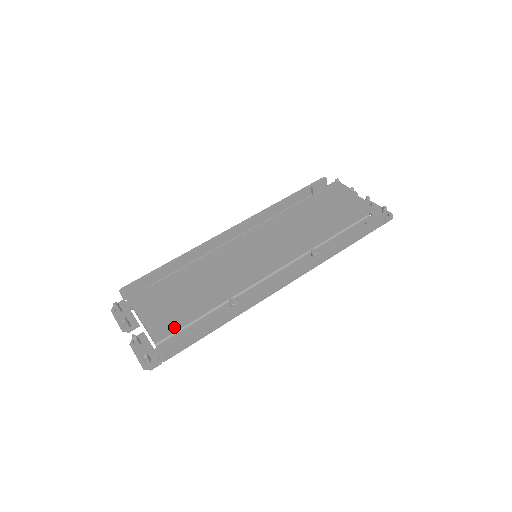
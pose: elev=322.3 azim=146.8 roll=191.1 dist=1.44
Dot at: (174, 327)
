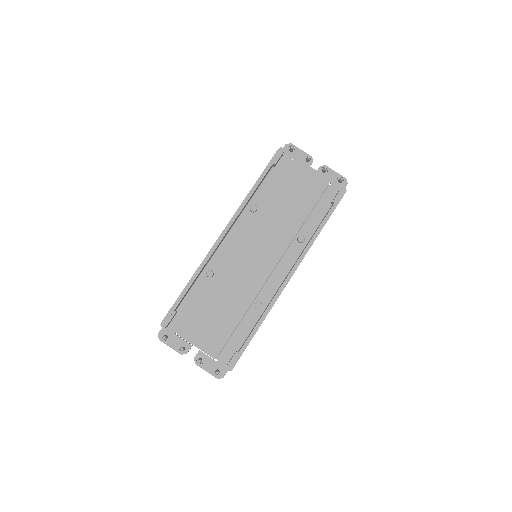
Dot at: occluded
